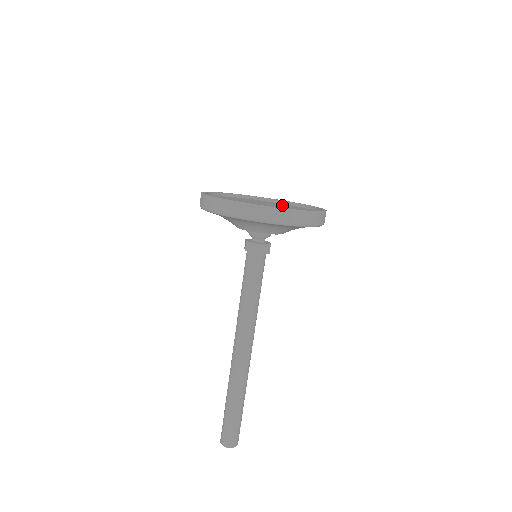
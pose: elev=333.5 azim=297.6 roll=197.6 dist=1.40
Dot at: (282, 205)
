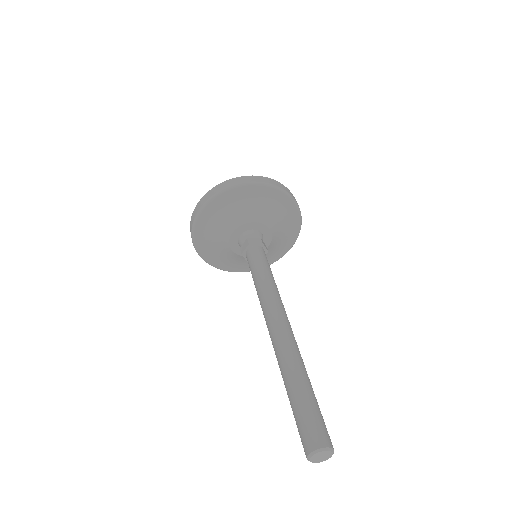
Dot at: occluded
